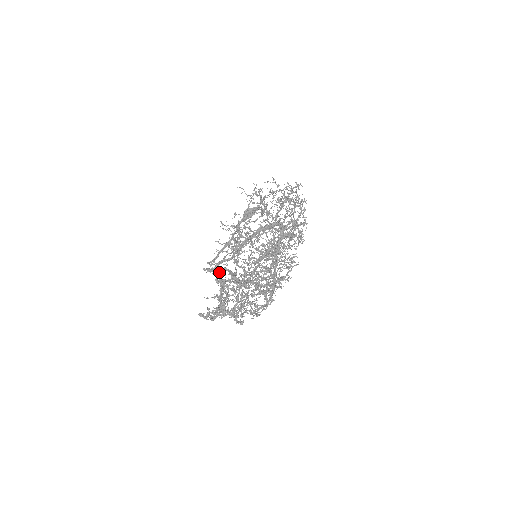
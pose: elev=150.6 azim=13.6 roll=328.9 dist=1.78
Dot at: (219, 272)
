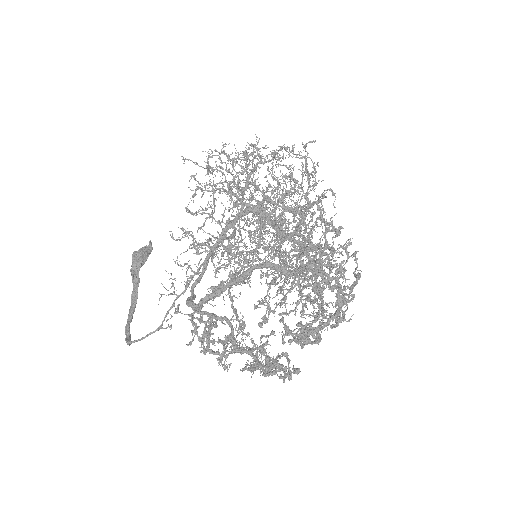
Dot at: (243, 281)
